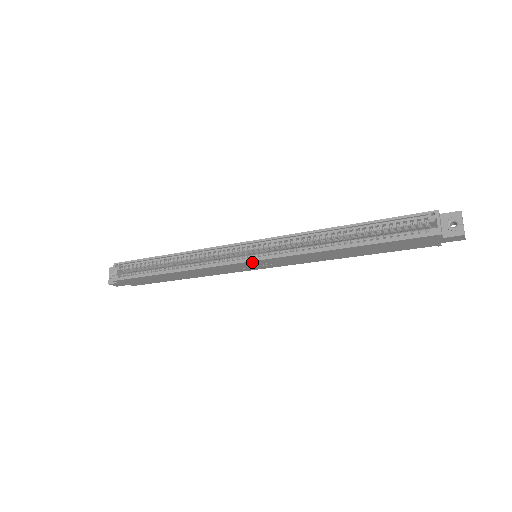
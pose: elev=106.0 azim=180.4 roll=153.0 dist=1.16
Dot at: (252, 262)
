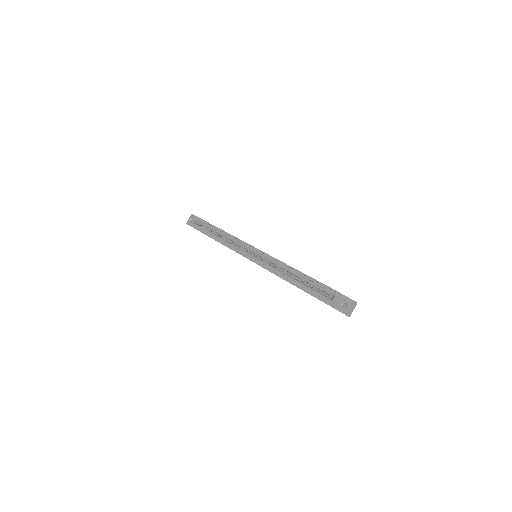
Dot at: occluded
